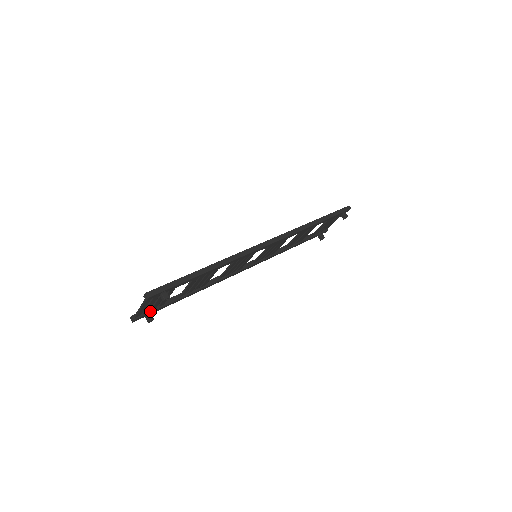
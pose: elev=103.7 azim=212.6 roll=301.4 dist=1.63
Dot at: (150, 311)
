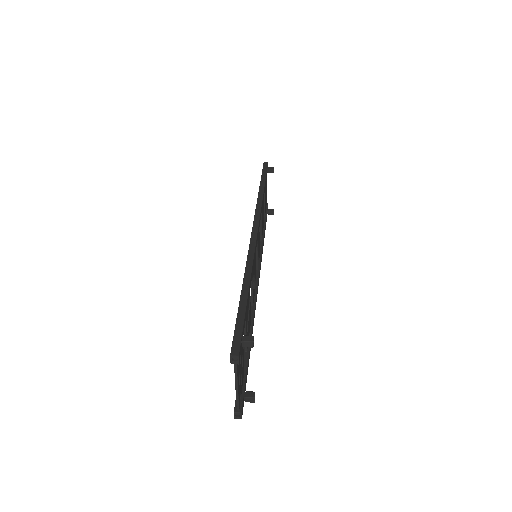
Dot at: (242, 390)
